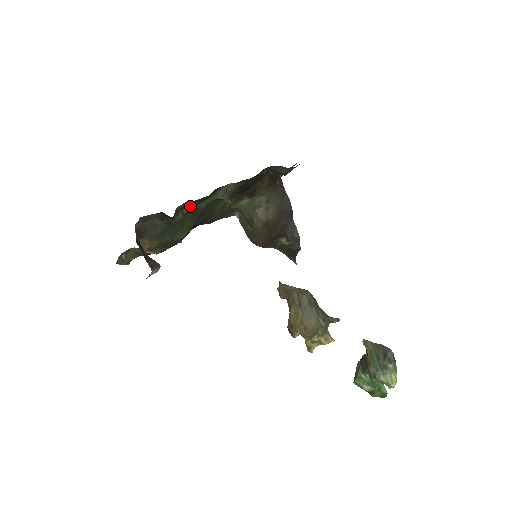
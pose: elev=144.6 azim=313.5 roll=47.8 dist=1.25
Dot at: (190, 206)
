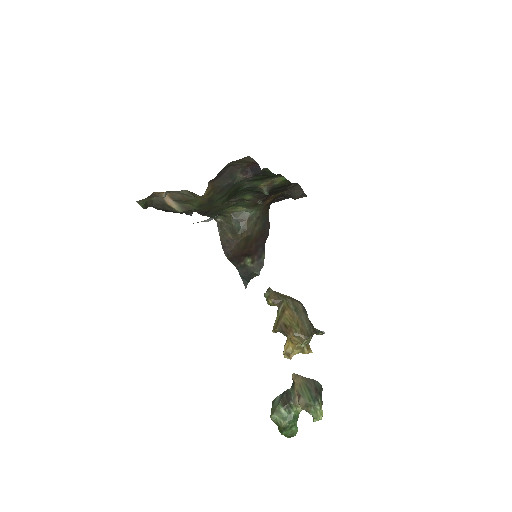
Dot at: occluded
